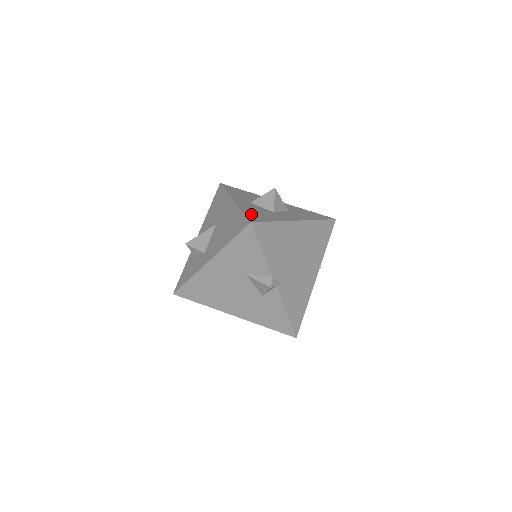
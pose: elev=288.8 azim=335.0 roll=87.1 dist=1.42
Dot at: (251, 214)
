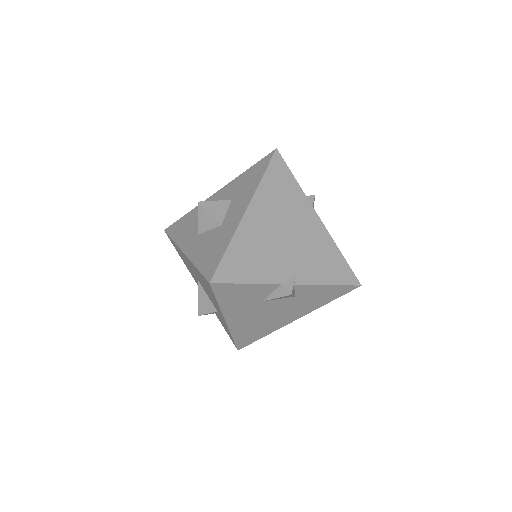
Dot at: (204, 263)
